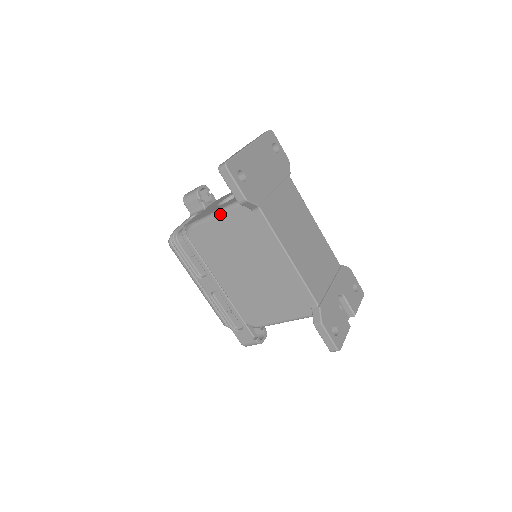
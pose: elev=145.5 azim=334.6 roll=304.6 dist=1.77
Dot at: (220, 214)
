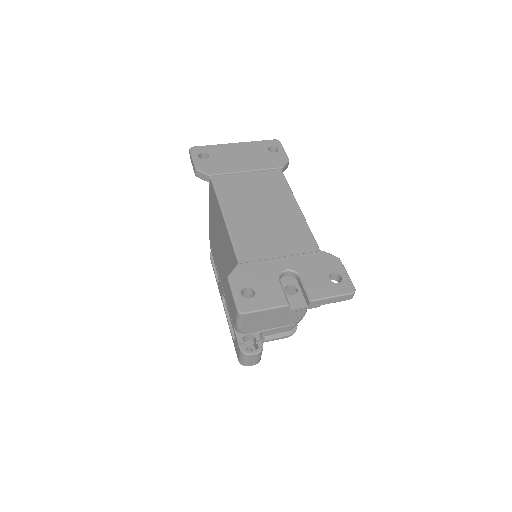
Dot at: occluded
